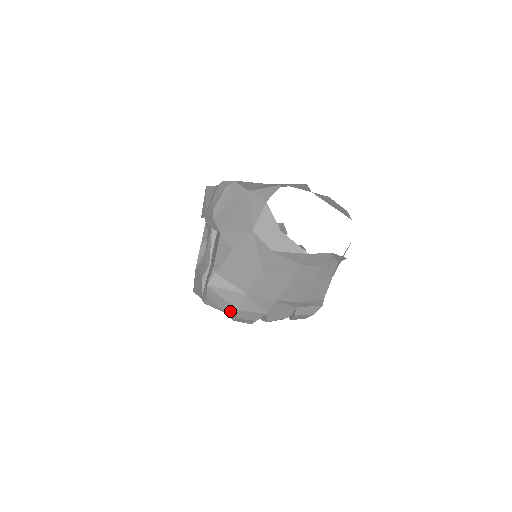
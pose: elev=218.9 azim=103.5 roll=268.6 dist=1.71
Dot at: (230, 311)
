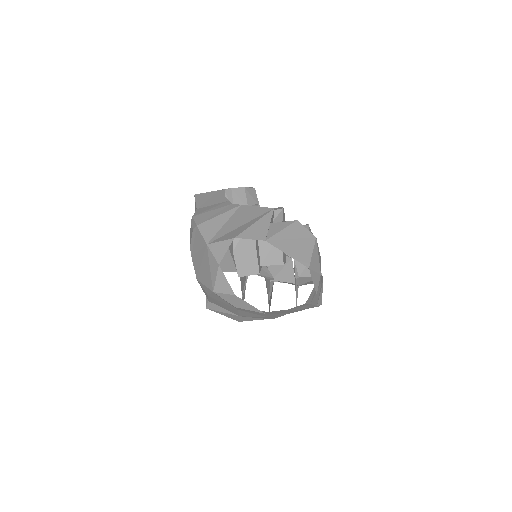
Dot at: occluded
